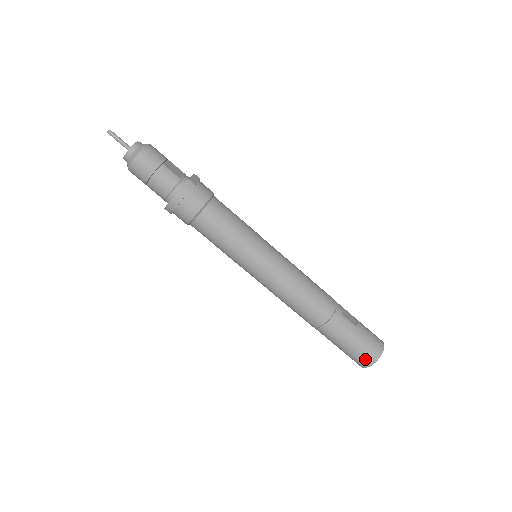
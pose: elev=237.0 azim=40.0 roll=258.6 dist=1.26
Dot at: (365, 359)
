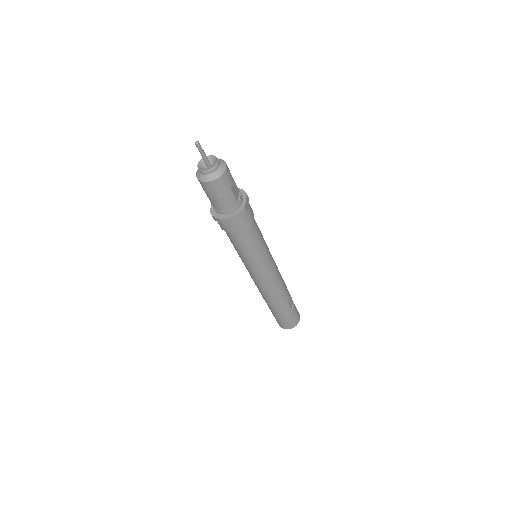
Dot at: (285, 326)
